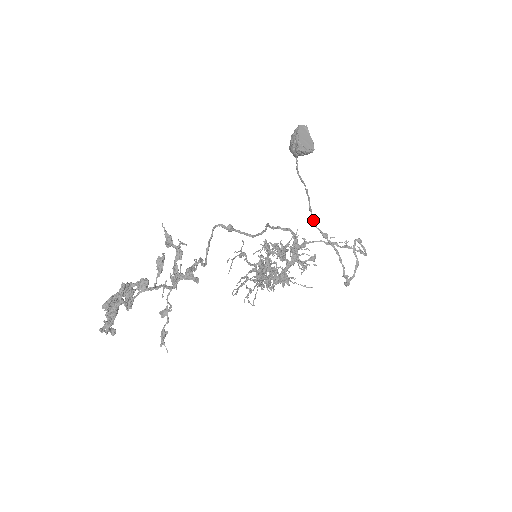
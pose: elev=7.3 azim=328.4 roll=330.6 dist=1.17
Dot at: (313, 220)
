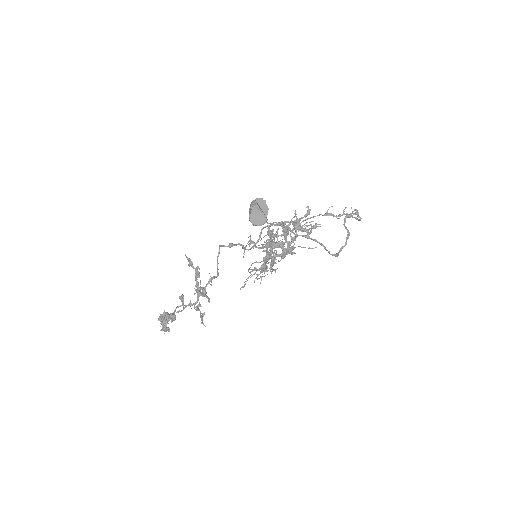
Dot at: (293, 233)
